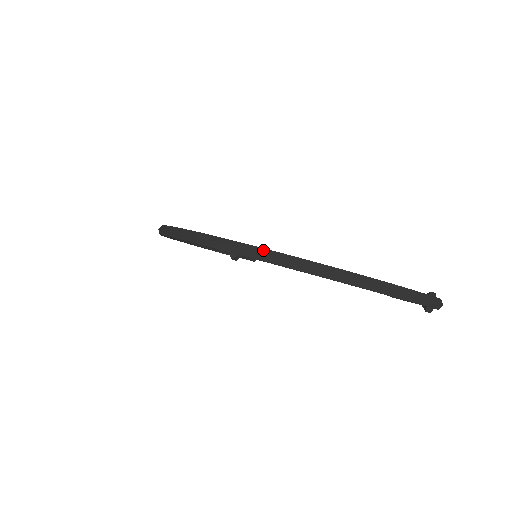
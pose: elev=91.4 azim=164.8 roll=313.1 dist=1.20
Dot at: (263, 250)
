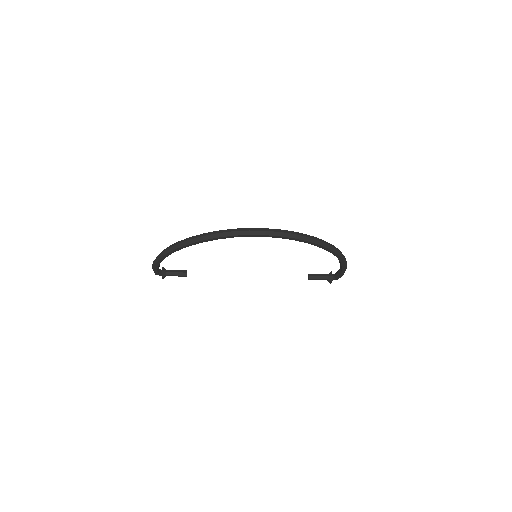
Dot at: (319, 239)
